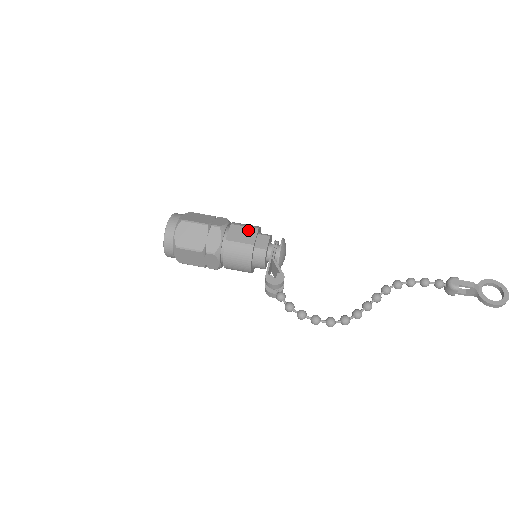
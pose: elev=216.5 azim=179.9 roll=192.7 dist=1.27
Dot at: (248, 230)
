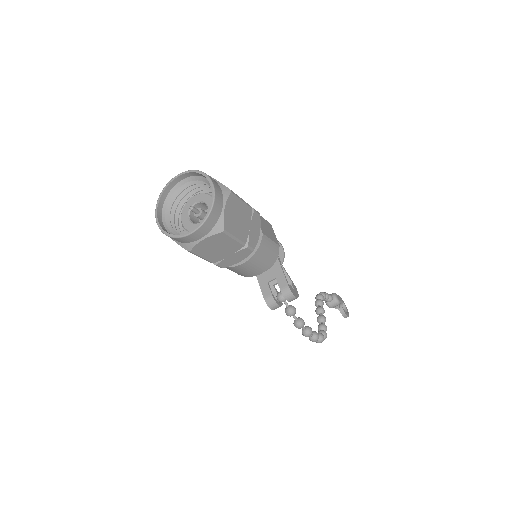
Dot at: (268, 224)
